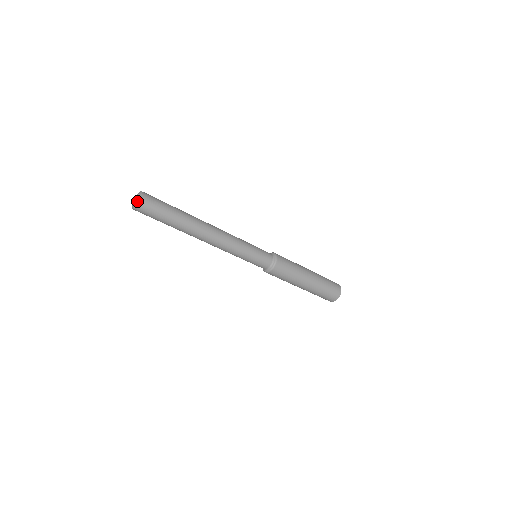
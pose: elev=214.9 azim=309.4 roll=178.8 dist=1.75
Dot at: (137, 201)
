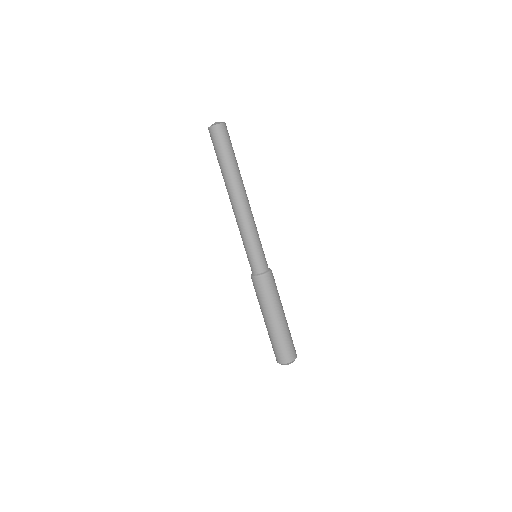
Dot at: (220, 122)
